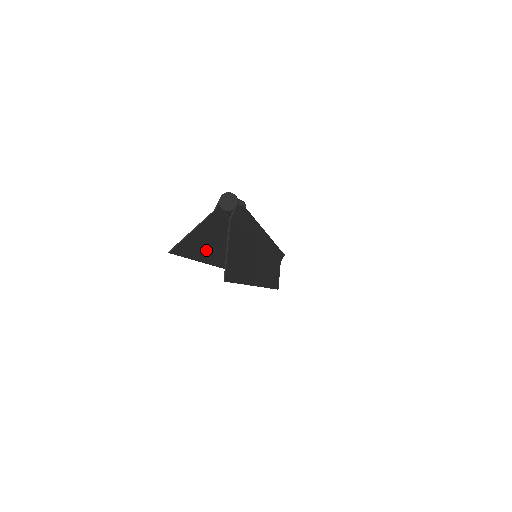
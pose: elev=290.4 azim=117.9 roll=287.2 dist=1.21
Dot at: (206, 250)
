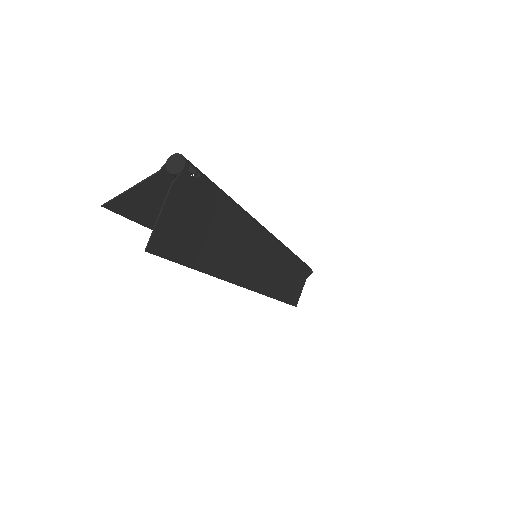
Dot at: occluded
